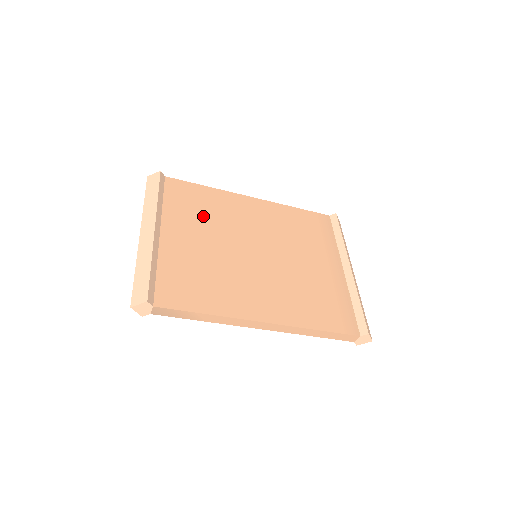
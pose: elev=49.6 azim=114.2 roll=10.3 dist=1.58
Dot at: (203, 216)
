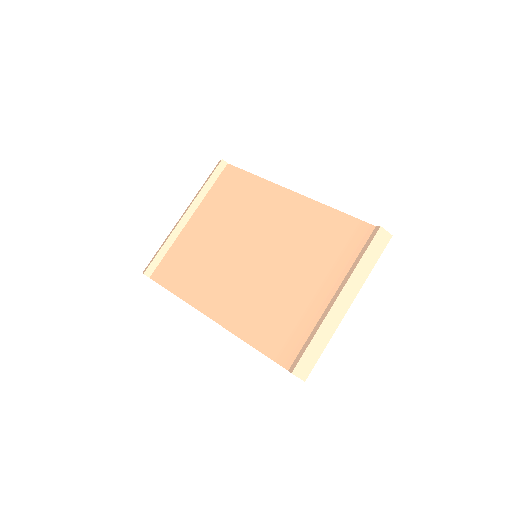
Dot at: (232, 208)
